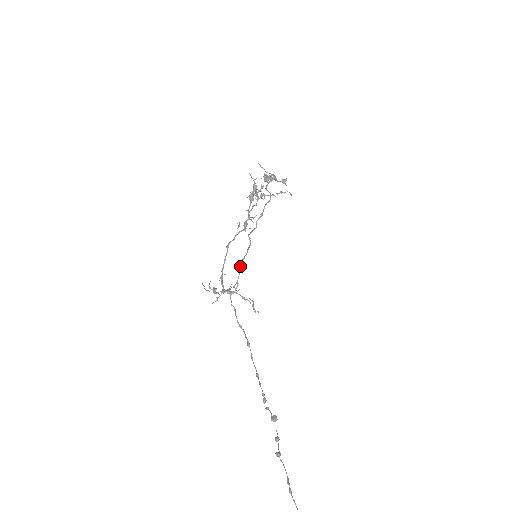
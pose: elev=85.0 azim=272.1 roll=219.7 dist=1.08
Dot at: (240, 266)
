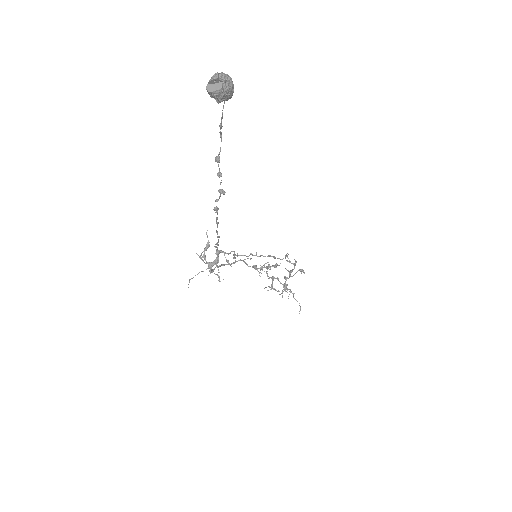
Dot at: (238, 255)
